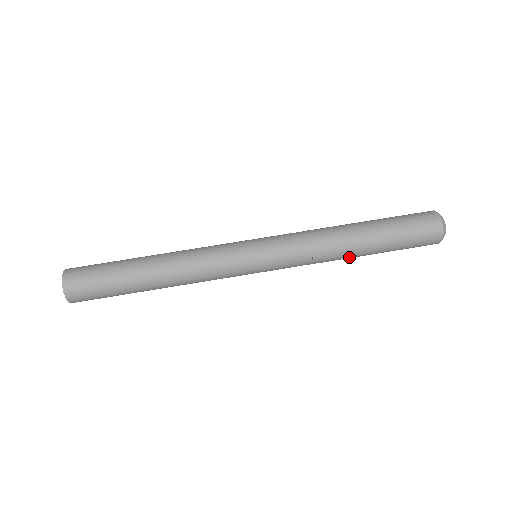
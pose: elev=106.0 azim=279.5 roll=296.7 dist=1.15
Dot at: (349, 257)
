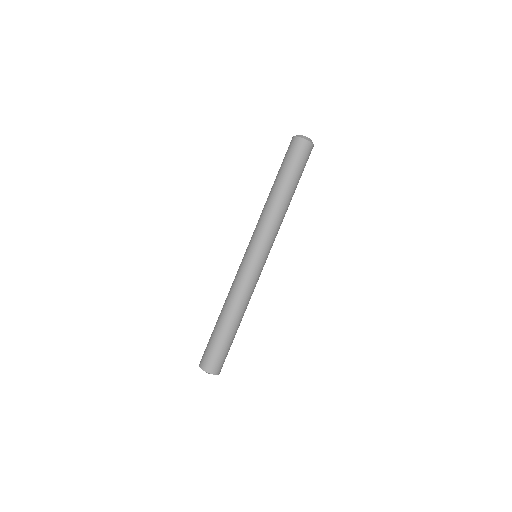
Dot at: (289, 203)
